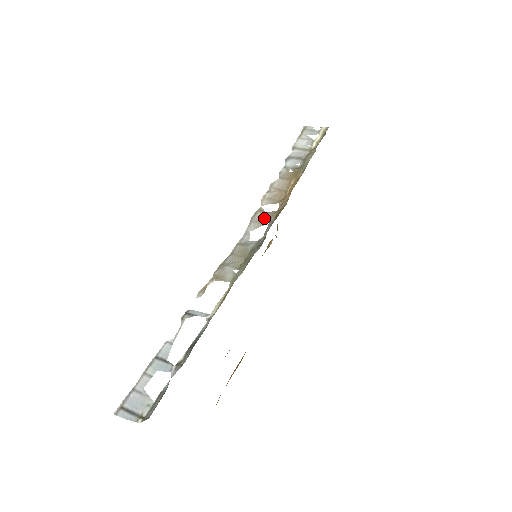
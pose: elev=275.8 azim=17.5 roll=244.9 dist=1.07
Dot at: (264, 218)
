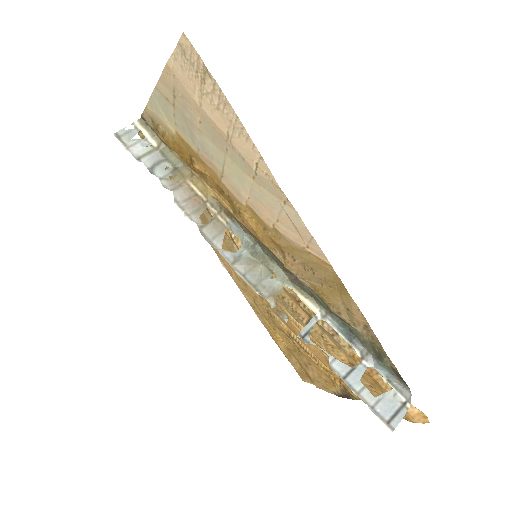
Dot at: (216, 228)
